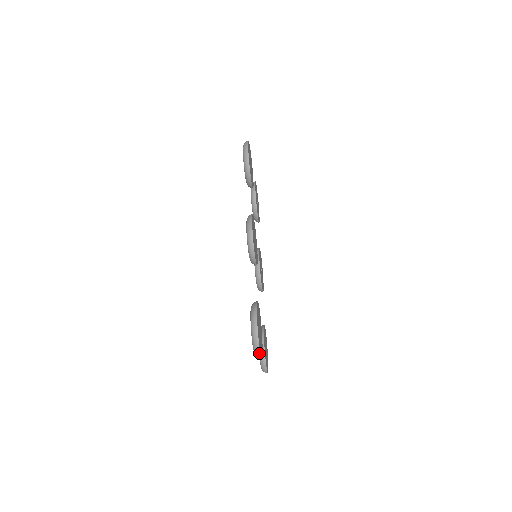
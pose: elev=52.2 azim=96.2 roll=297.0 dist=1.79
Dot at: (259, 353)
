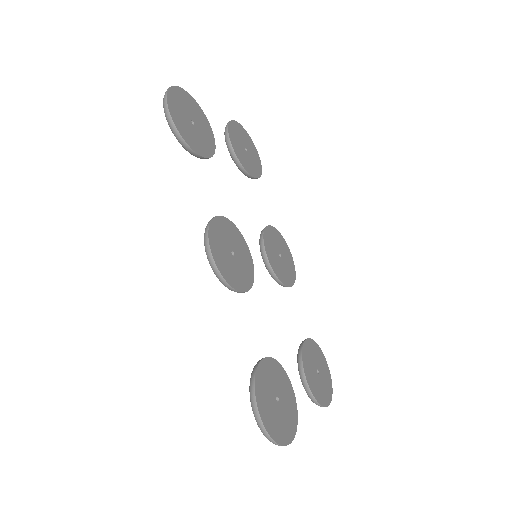
Dot at: occluded
